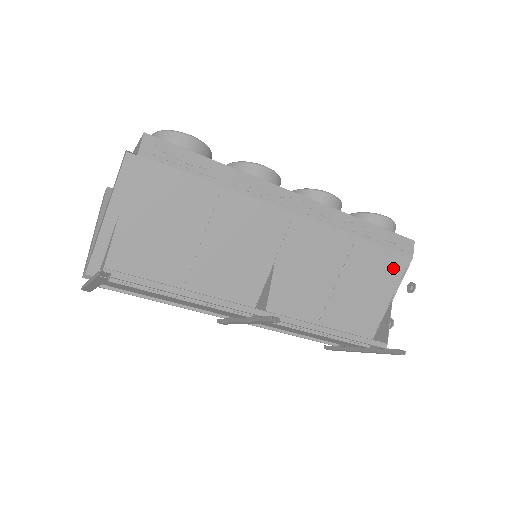
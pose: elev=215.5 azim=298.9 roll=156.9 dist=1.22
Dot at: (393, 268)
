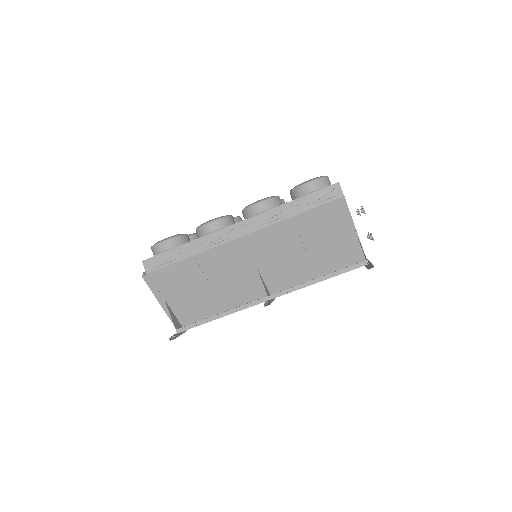
Dot at: (335, 212)
